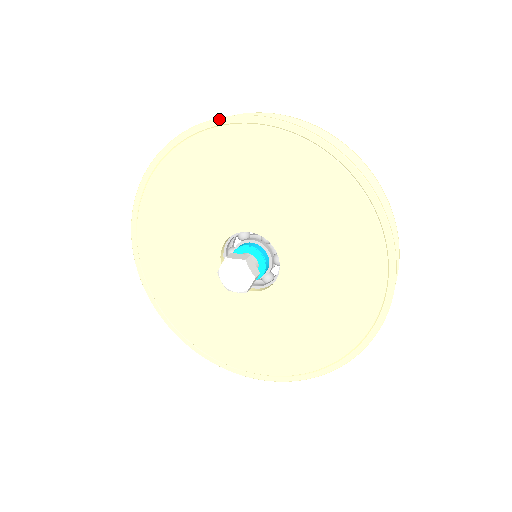
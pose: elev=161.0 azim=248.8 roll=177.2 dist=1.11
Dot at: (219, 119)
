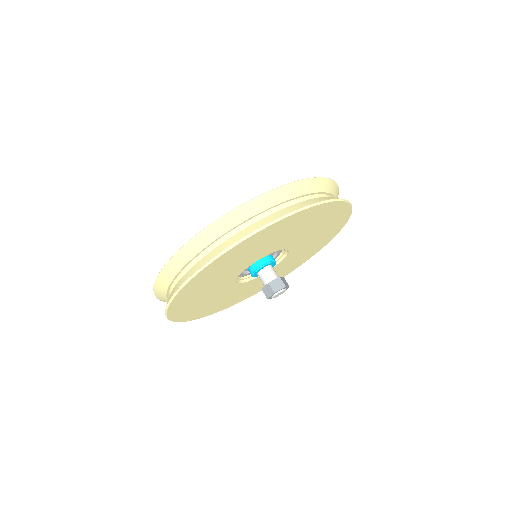
Dot at: occluded
